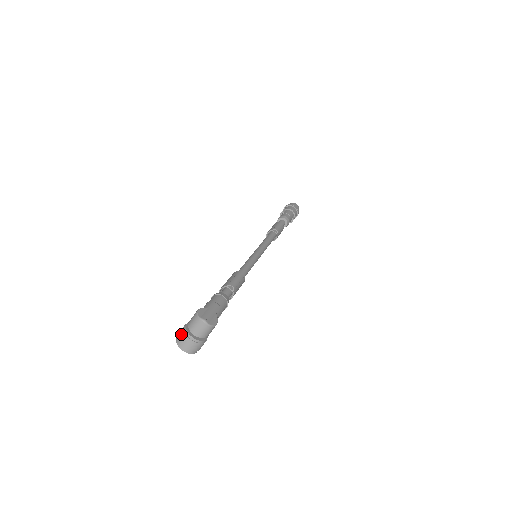
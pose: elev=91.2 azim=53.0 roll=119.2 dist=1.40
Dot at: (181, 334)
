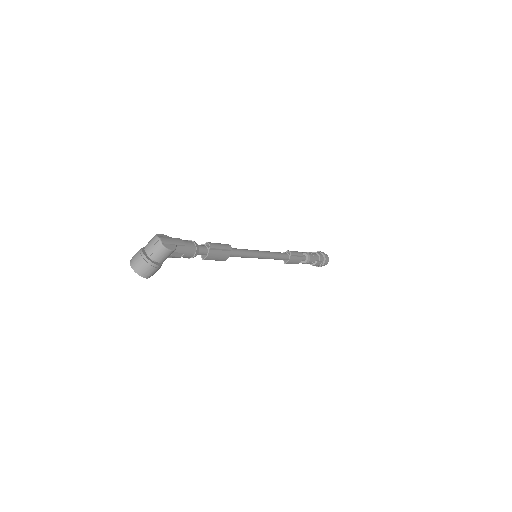
Dot at: occluded
